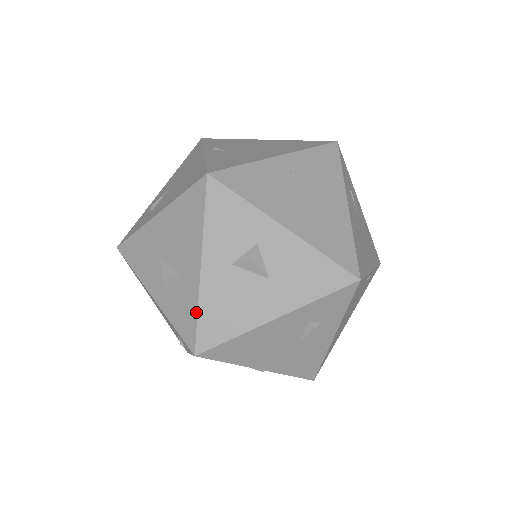
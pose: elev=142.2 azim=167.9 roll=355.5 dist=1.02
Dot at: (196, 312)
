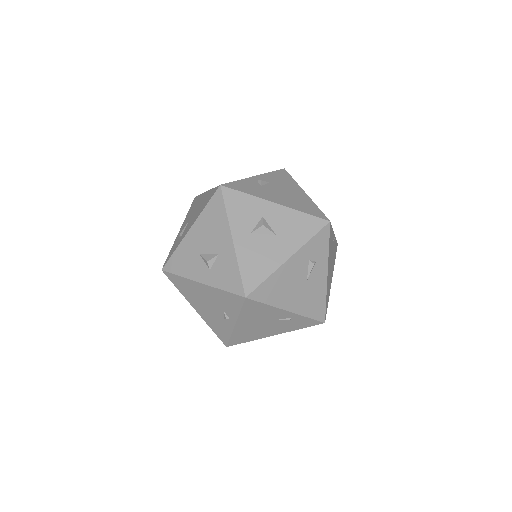
Dot at: (238, 269)
